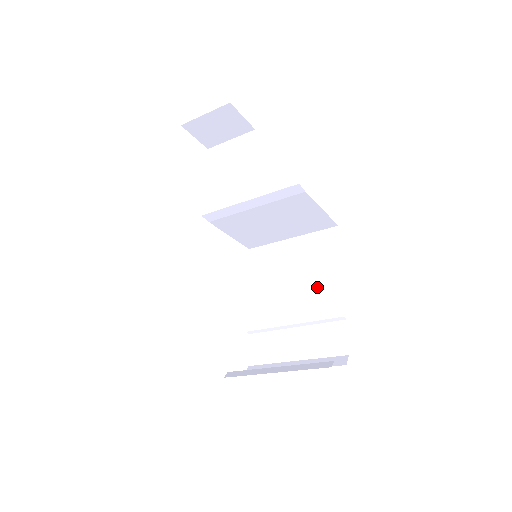
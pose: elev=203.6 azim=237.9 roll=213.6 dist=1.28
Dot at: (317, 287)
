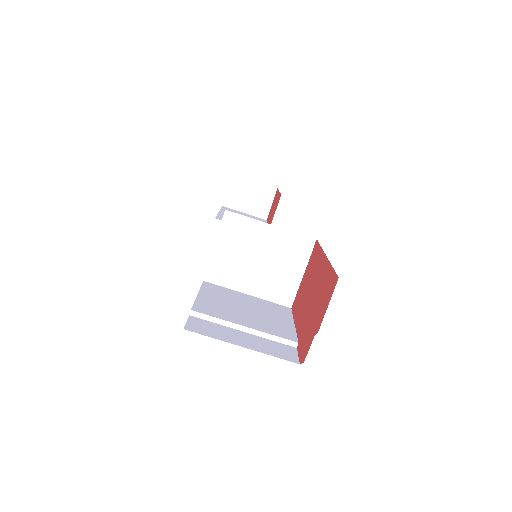
Dot at: (272, 321)
